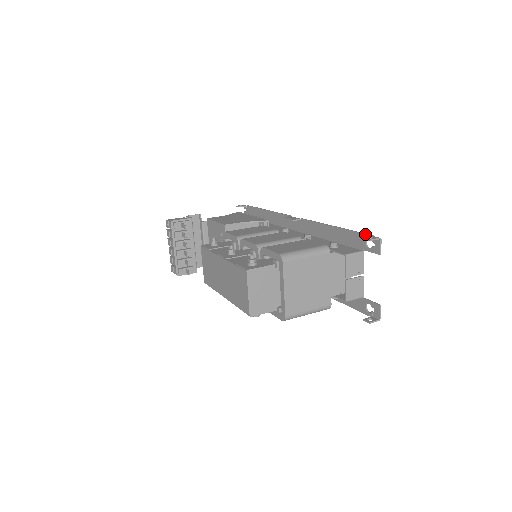
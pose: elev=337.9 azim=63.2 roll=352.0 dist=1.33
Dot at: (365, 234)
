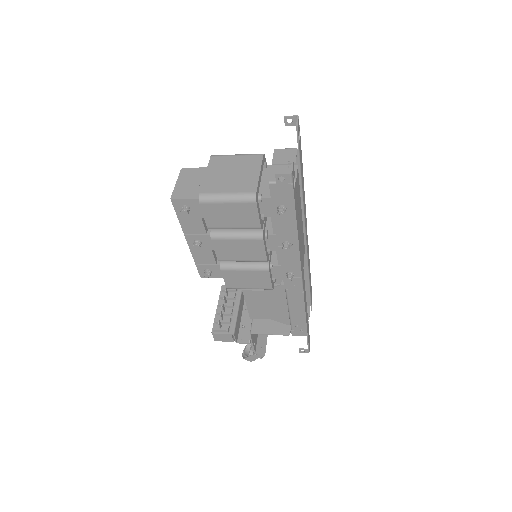
Dot at: occluded
